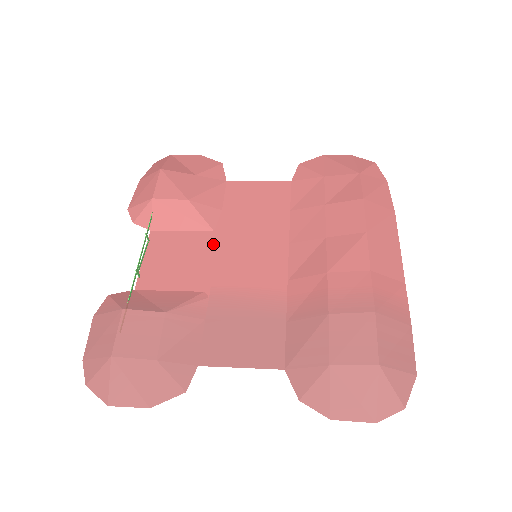
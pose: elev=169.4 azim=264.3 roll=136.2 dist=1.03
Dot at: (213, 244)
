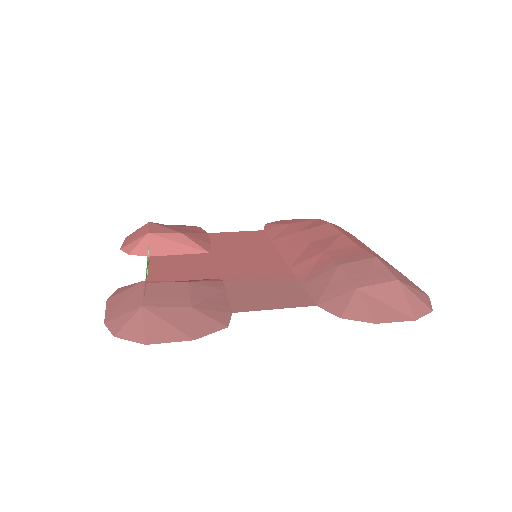
Dot at: (212, 258)
